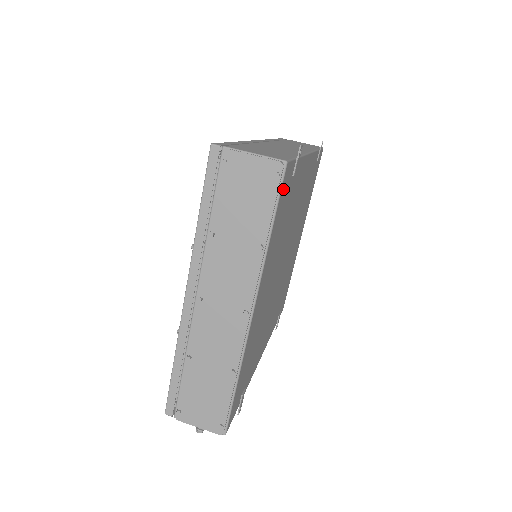
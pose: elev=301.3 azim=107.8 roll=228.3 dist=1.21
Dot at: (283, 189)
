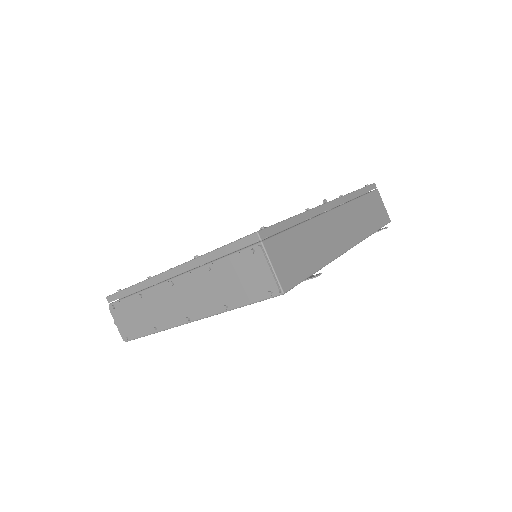
Dot at: occluded
